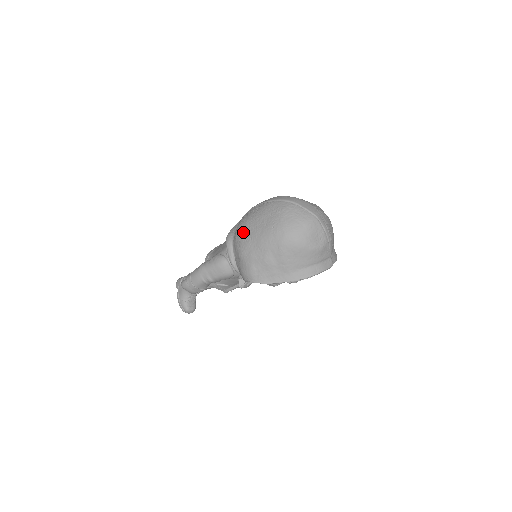
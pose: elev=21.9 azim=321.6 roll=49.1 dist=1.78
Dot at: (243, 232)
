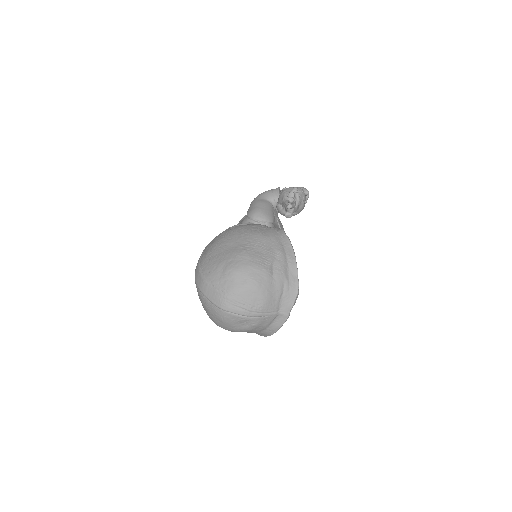
Dot at: occluded
